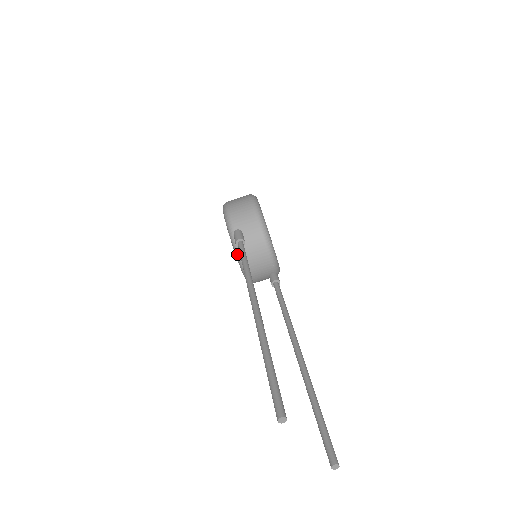
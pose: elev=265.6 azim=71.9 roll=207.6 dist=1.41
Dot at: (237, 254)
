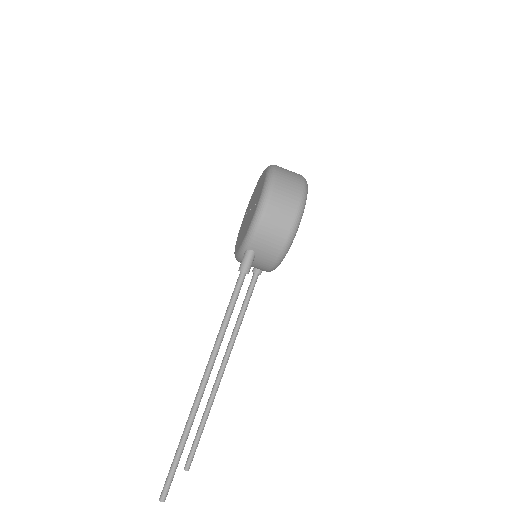
Dot at: (237, 257)
